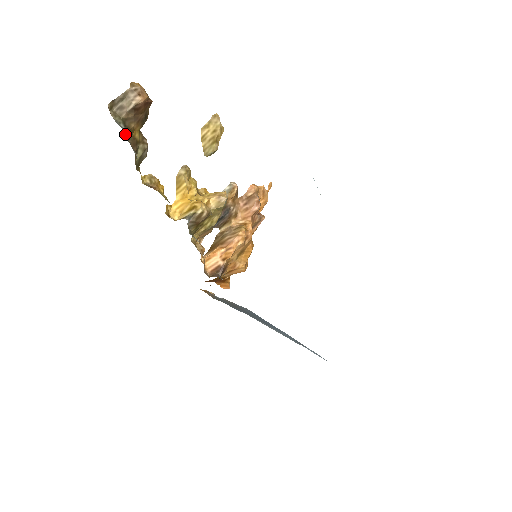
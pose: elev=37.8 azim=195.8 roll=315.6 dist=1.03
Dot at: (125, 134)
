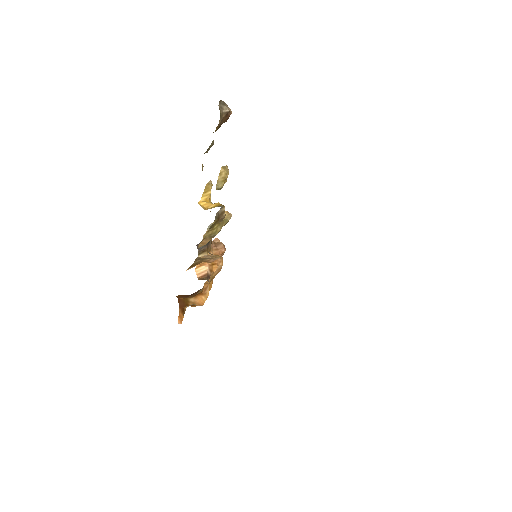
Dot at: occluded
